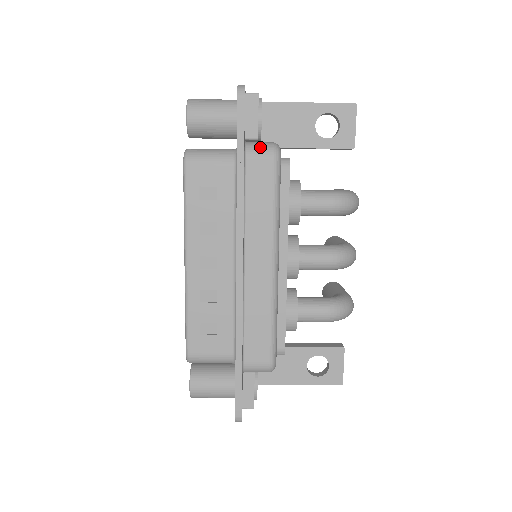
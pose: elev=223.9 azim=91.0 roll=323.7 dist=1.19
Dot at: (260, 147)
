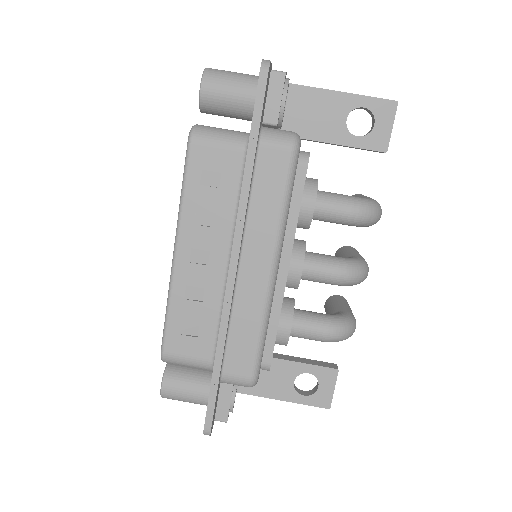
Dot at: (277, 135)
